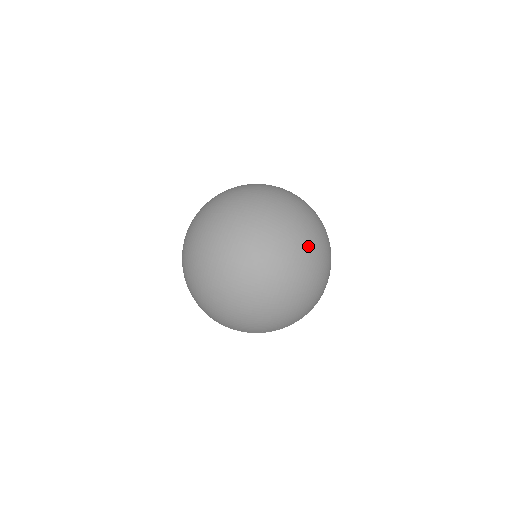
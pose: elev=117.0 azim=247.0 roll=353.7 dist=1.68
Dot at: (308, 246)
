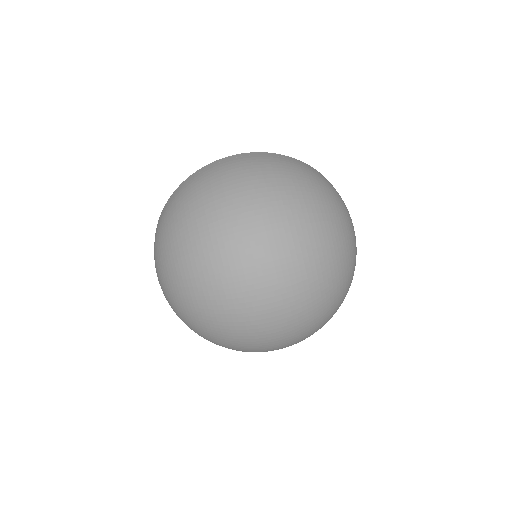
Dot at: (337, 266)
